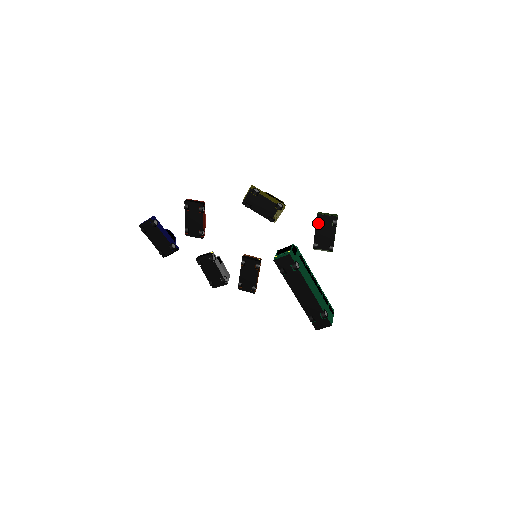
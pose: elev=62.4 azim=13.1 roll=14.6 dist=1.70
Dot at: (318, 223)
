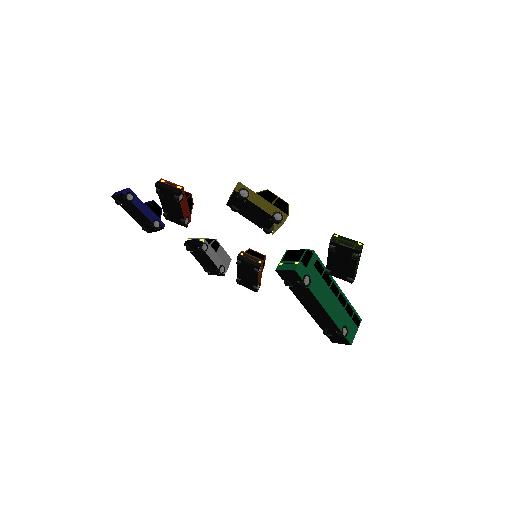
Dot at: occluded
